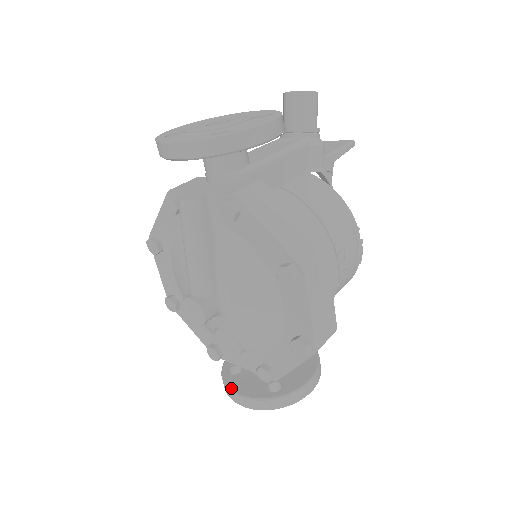
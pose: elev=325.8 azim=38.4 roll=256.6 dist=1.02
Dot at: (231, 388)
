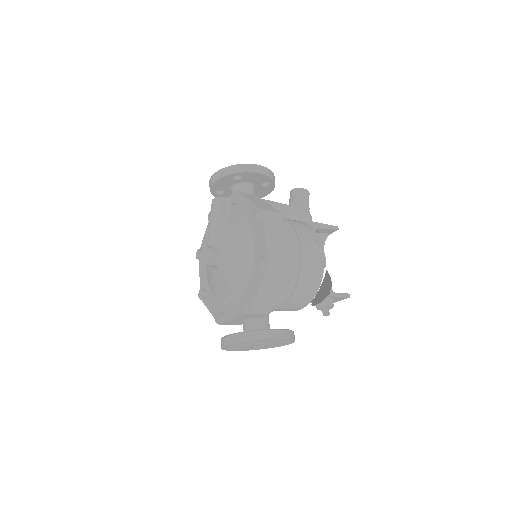
Dot at: occluded
